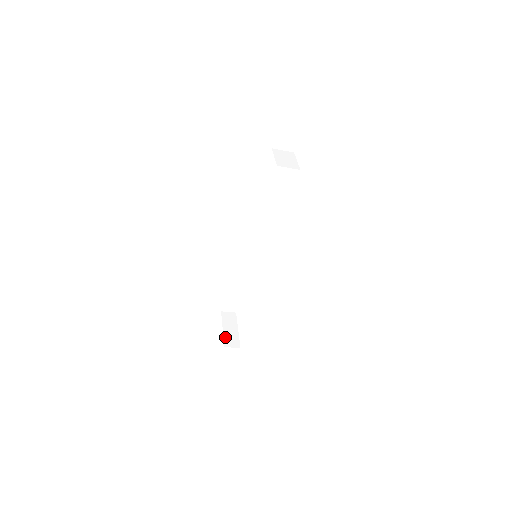
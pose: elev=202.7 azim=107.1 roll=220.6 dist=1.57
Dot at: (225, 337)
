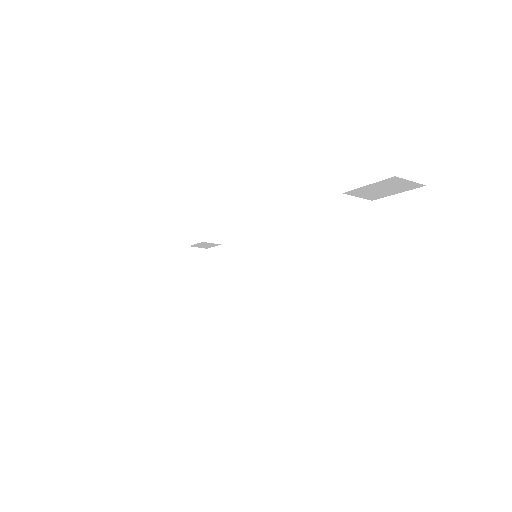
Dot at: (188, 286)
